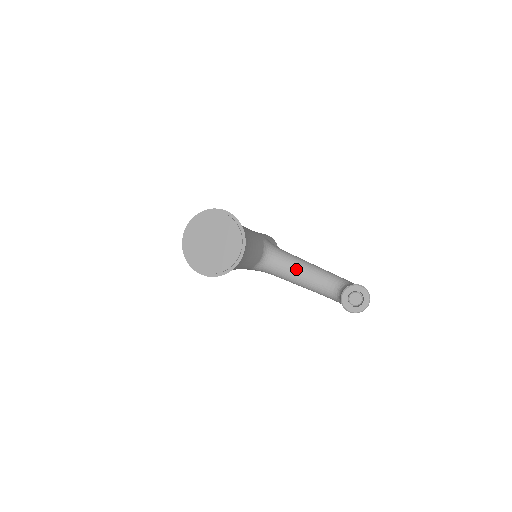
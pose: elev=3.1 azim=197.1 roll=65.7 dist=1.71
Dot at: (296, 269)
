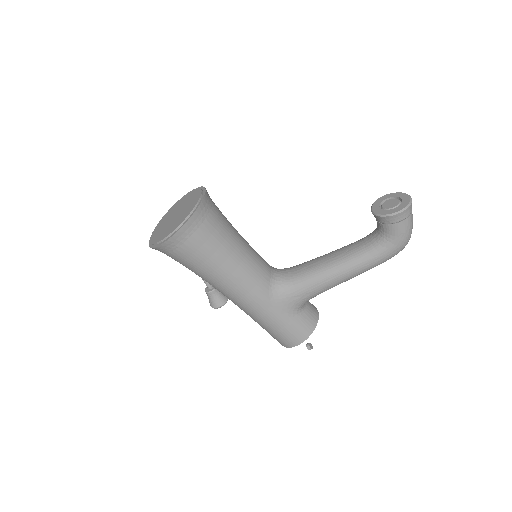
Dot at: (320, 259)
